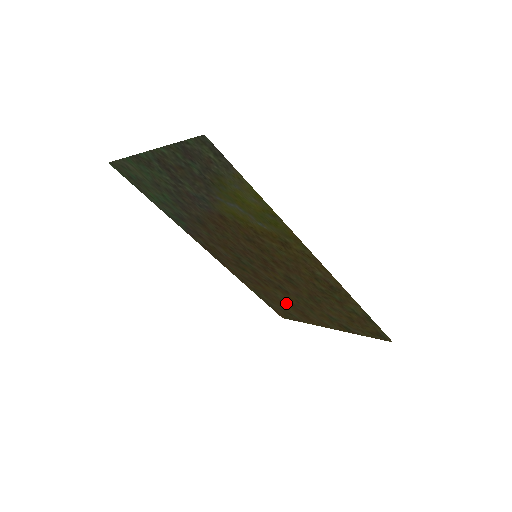
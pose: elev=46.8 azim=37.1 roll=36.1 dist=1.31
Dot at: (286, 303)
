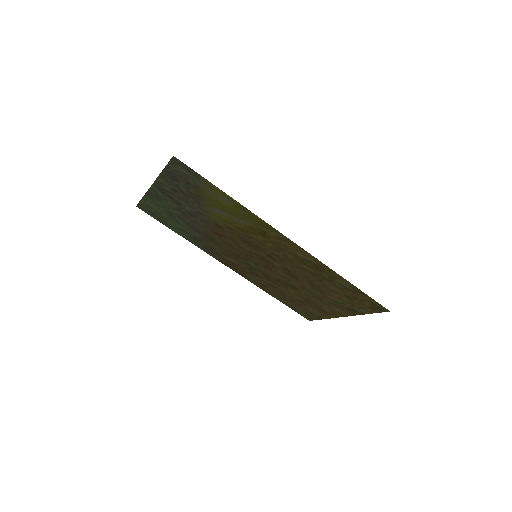
Dot at: (301, 301)
